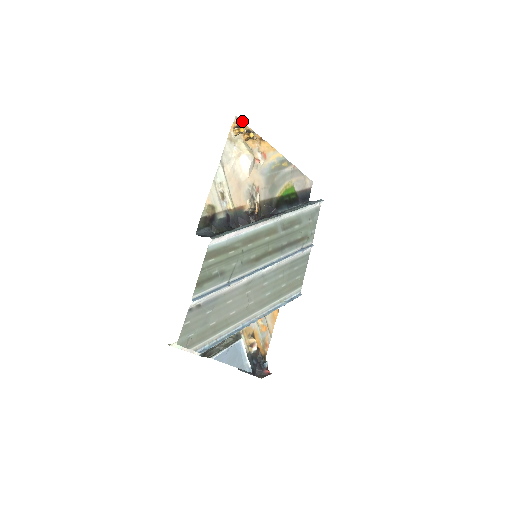
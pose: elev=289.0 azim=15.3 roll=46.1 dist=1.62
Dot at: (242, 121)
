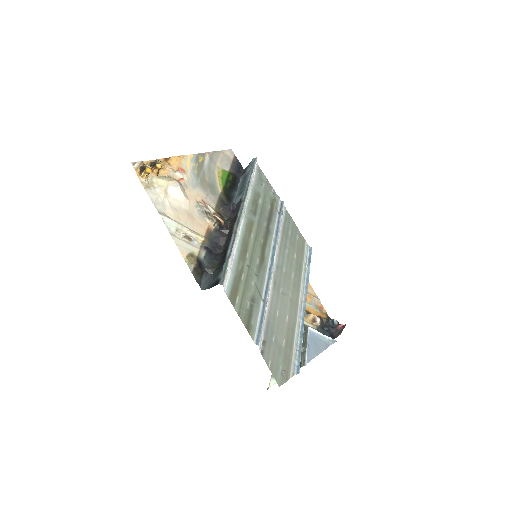
Dot at: (139, 162)
